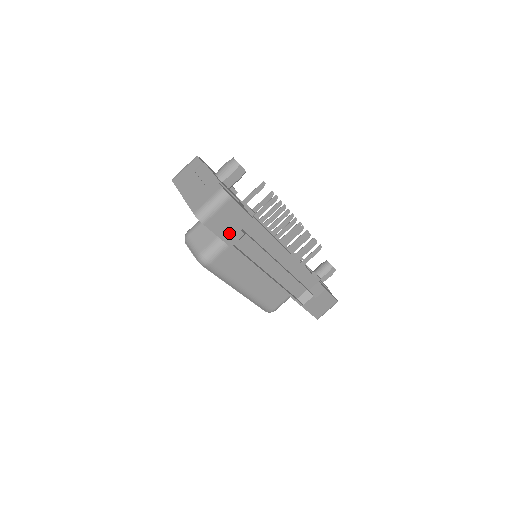
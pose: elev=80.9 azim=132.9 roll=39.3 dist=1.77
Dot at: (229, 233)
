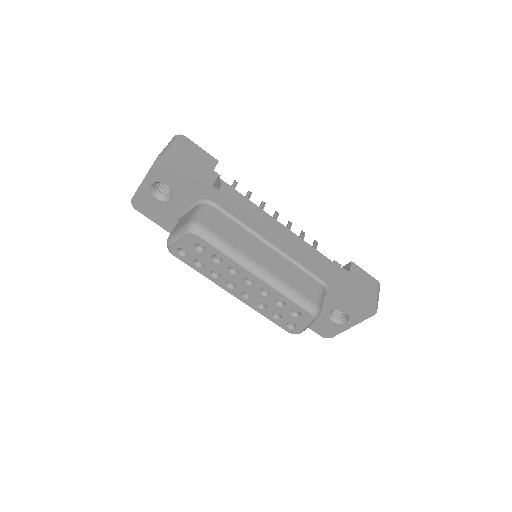
Dot at: (202, 172)
